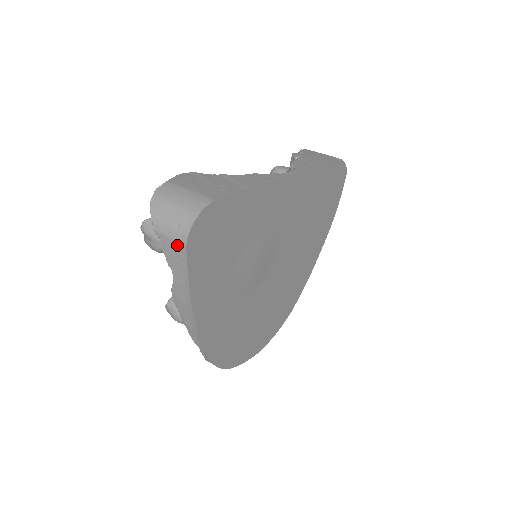
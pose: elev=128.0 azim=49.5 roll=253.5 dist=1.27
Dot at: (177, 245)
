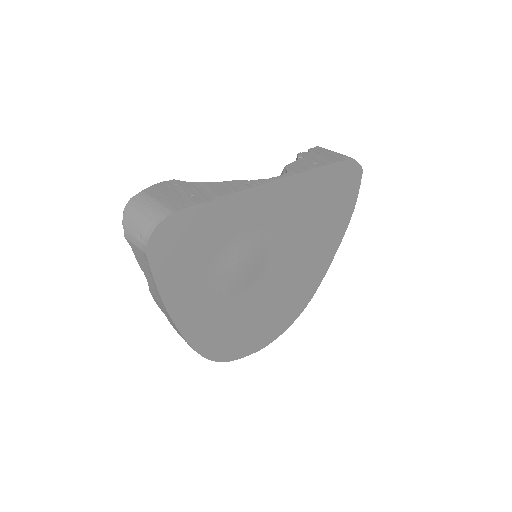
Dot at: (141, 253)
